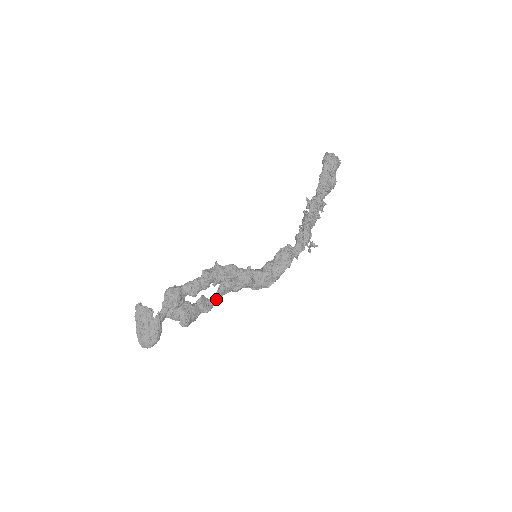
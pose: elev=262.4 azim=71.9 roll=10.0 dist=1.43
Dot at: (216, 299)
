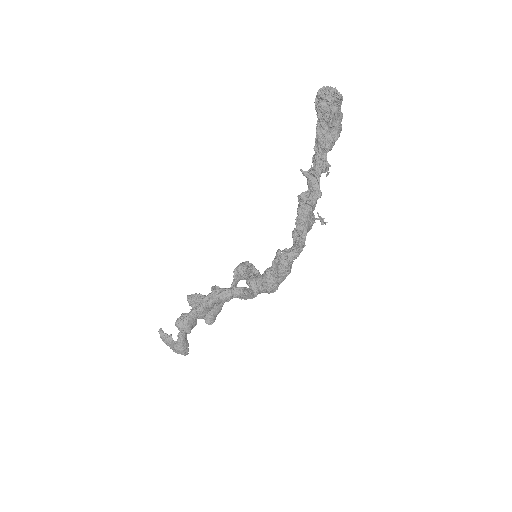
Dot at: (235, 285)
